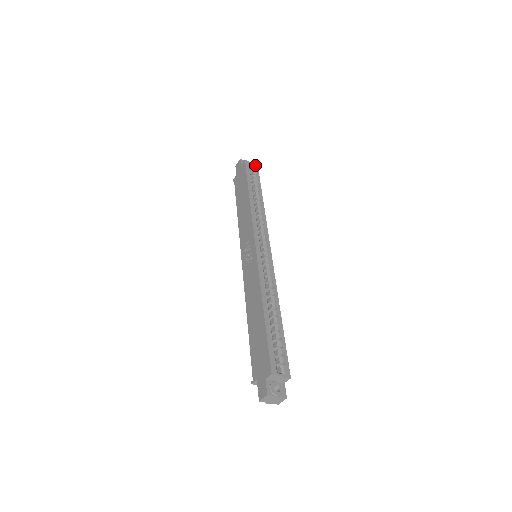
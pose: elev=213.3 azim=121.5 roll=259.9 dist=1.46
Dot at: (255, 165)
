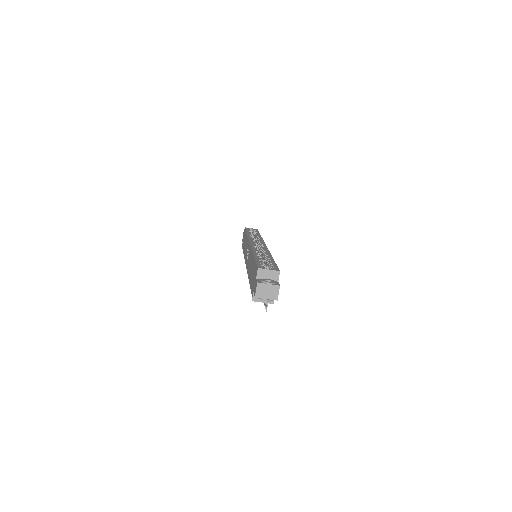
Dot at: (255, 229)
